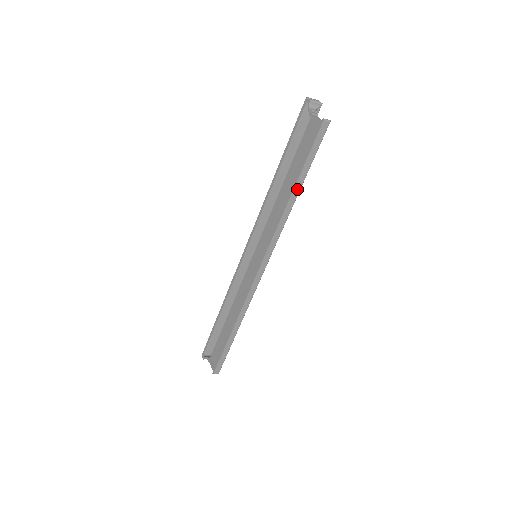
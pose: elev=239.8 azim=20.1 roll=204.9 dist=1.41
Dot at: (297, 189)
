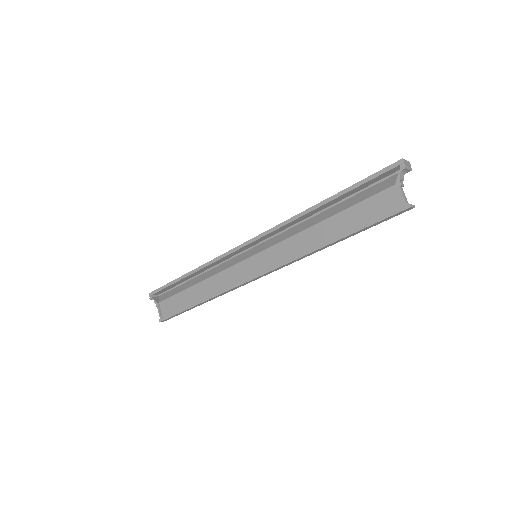
Dot at: (340, 240)
